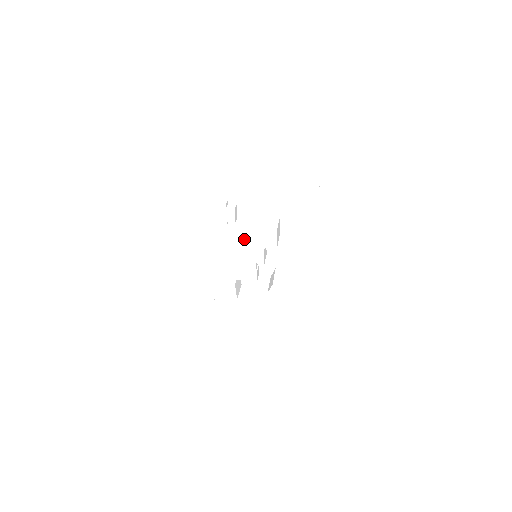
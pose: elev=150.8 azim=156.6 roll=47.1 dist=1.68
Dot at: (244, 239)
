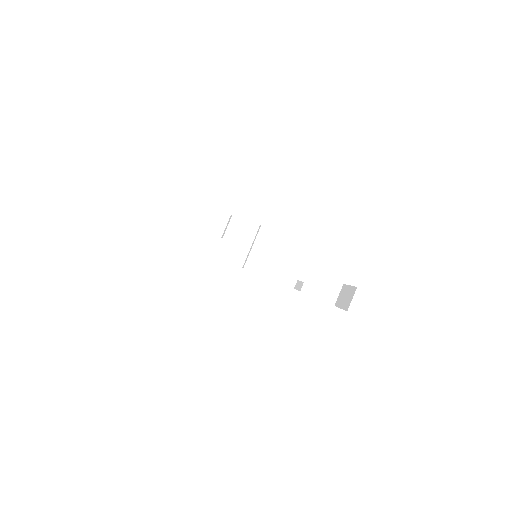
Dot at: occluded
